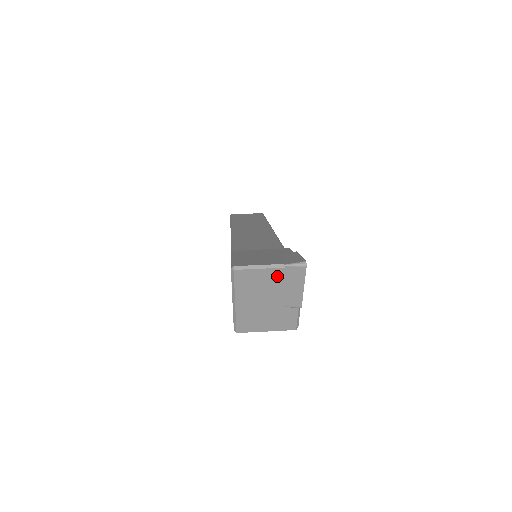
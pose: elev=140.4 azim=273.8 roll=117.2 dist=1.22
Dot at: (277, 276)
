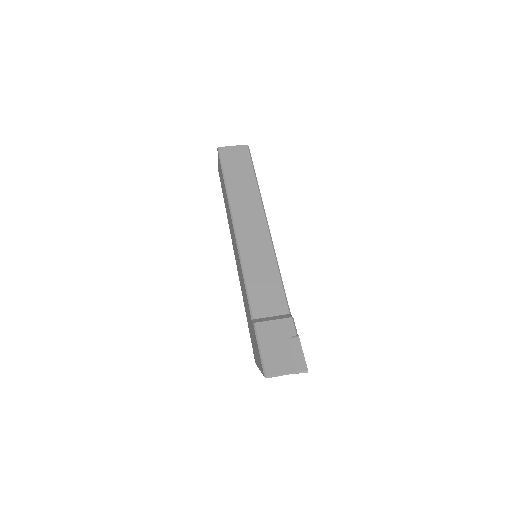
Dot at: occluded
